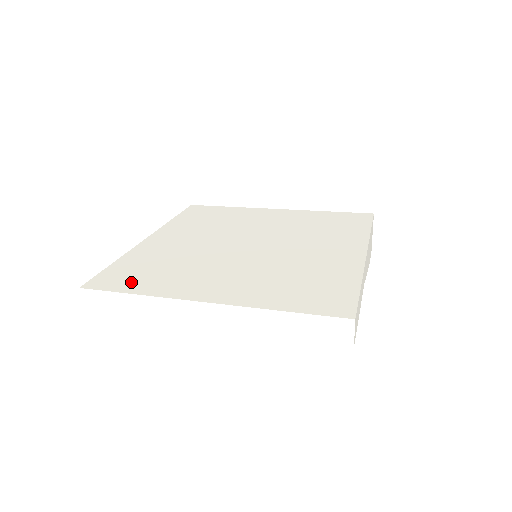
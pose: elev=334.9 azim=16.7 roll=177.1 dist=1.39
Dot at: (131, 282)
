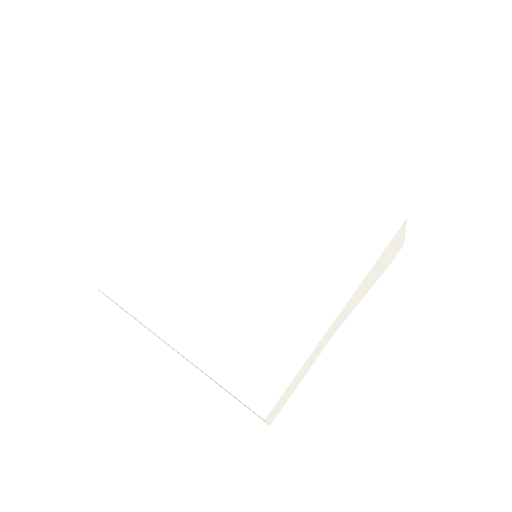
Dot at: (130, 290)
